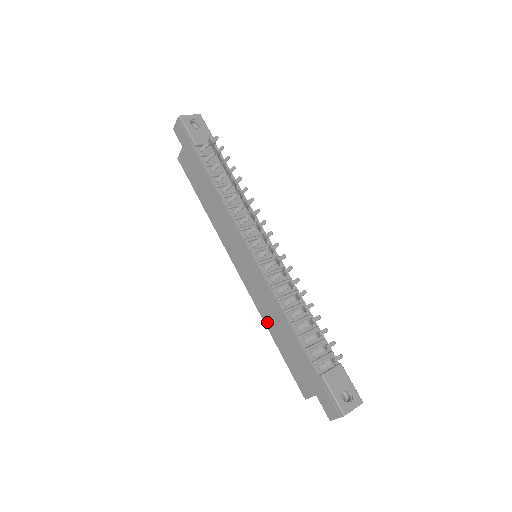
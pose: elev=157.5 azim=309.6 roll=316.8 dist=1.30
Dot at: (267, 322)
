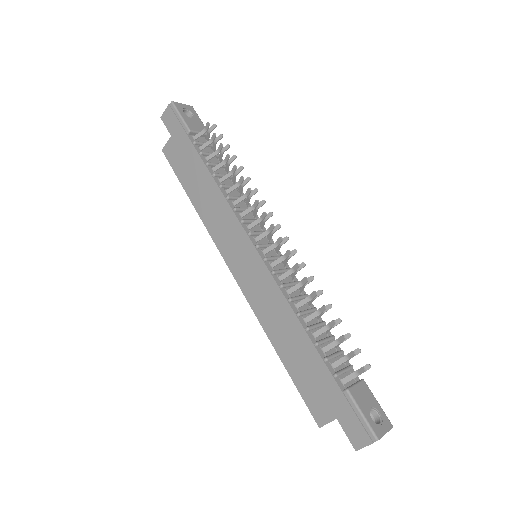
Dot at: (270, 332)
